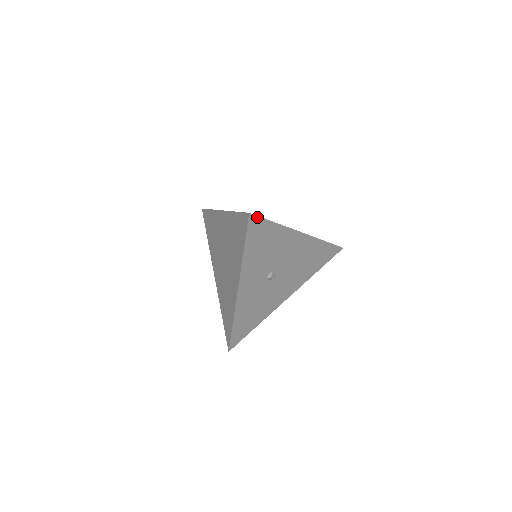
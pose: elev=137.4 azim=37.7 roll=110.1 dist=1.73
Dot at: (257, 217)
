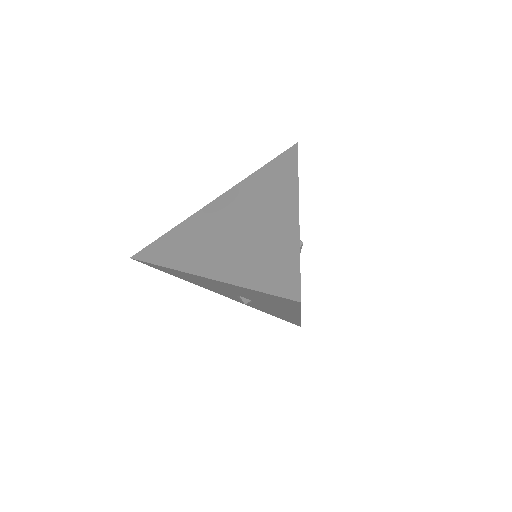
Dot at: occluded
